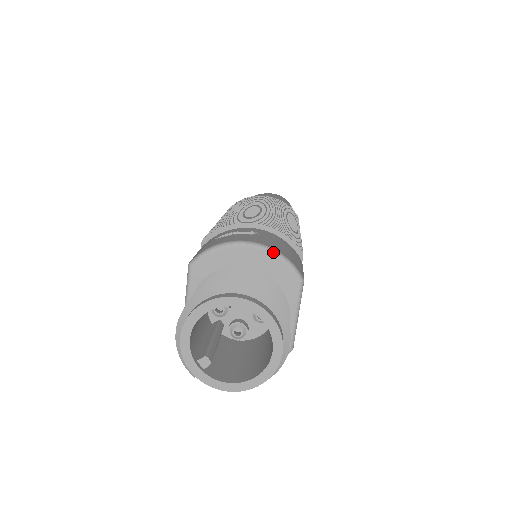
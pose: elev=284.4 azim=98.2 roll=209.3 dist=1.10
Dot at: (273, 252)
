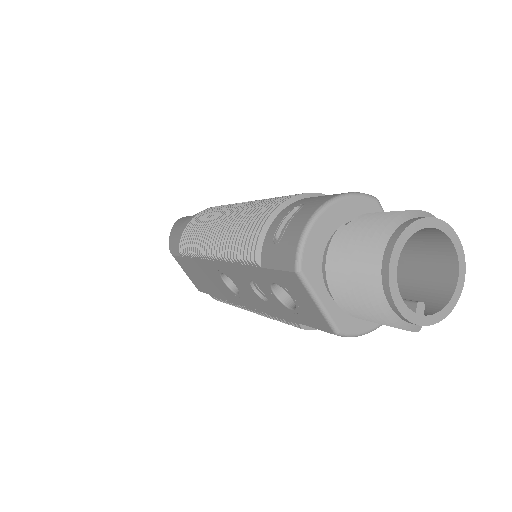
Dot at: (344, 196)
